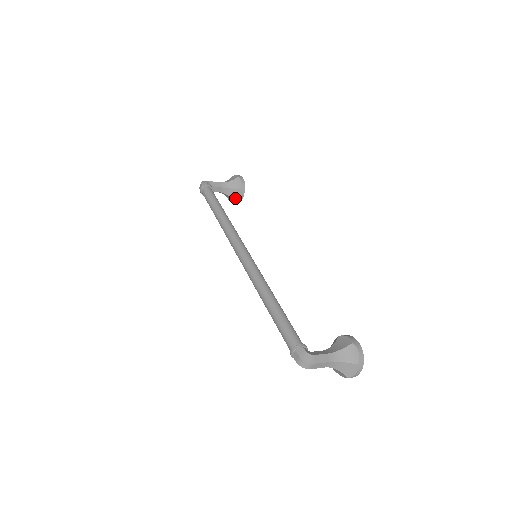
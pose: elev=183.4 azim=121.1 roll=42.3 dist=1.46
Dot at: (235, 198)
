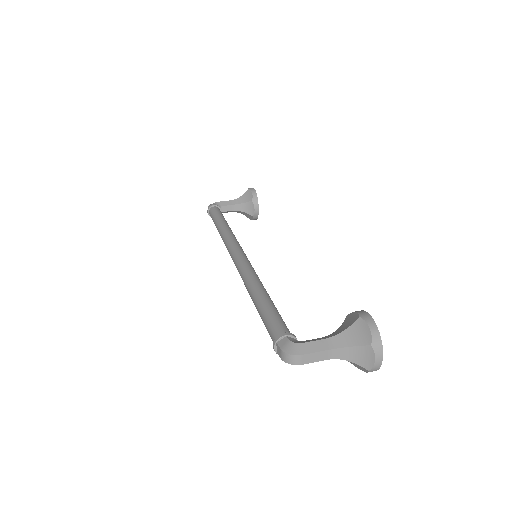
Dot at: (251, 212)
